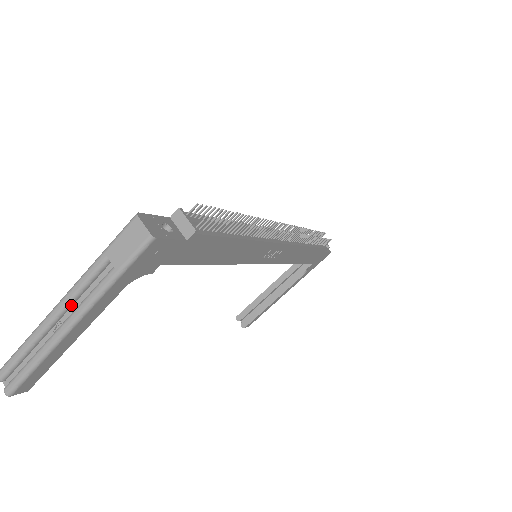
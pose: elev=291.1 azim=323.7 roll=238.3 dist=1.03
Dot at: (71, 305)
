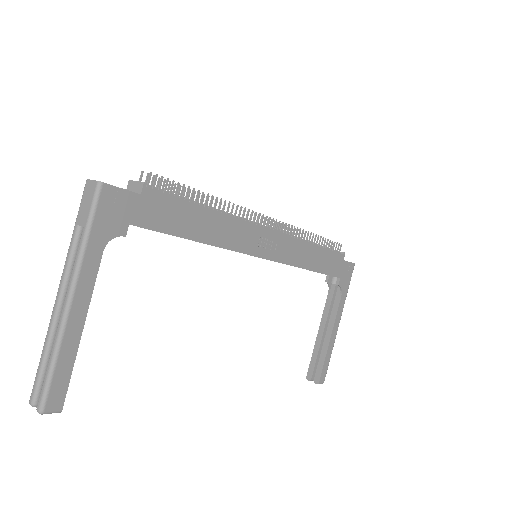
Dot at: (66, 288)
